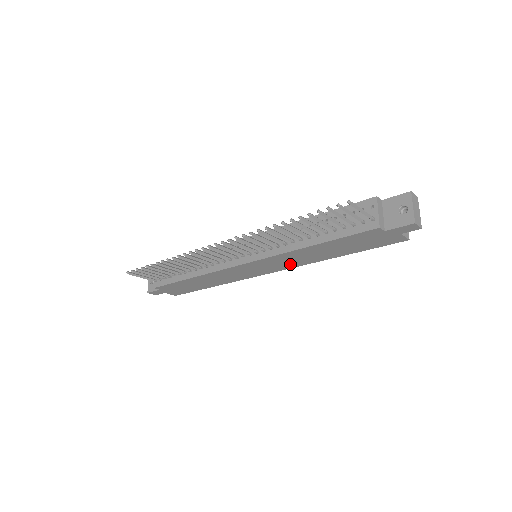
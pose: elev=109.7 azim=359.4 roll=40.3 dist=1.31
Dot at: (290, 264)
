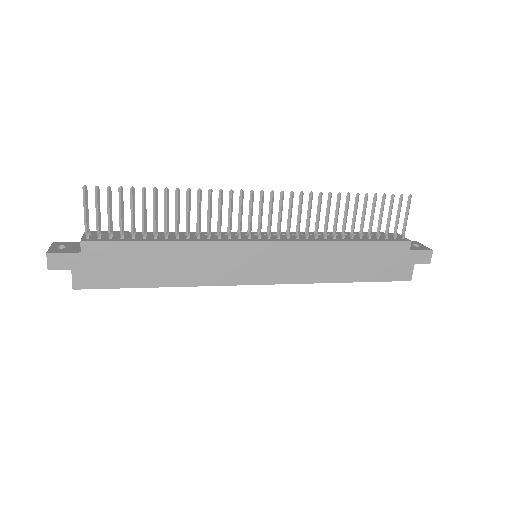
Dot at: (296, 273)
